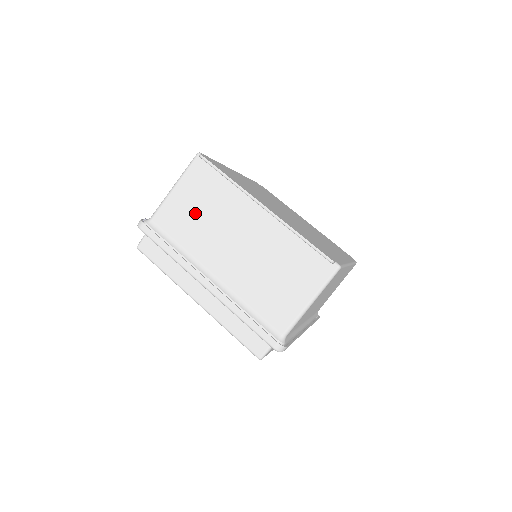
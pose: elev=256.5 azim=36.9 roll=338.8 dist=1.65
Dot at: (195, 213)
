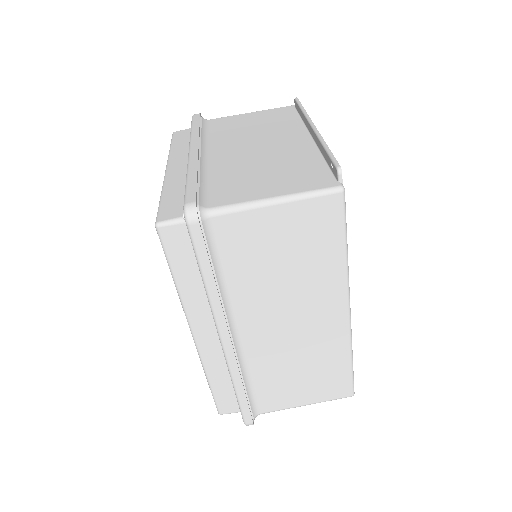
Dot at: (247, 125)
